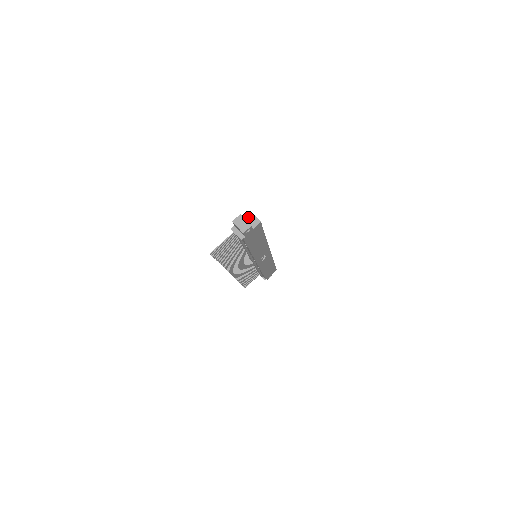
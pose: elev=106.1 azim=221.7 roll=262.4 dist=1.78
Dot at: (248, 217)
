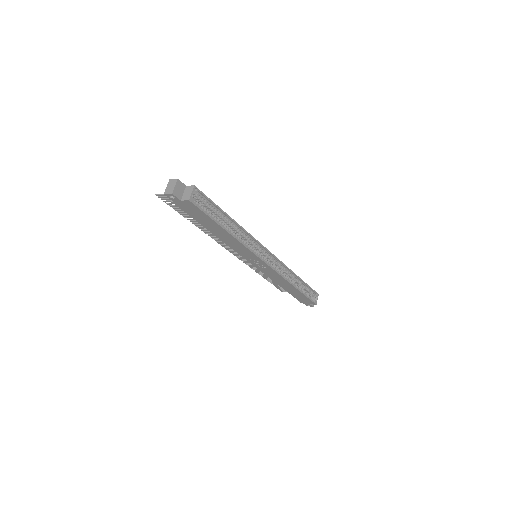
Dot at: (188, 189)
